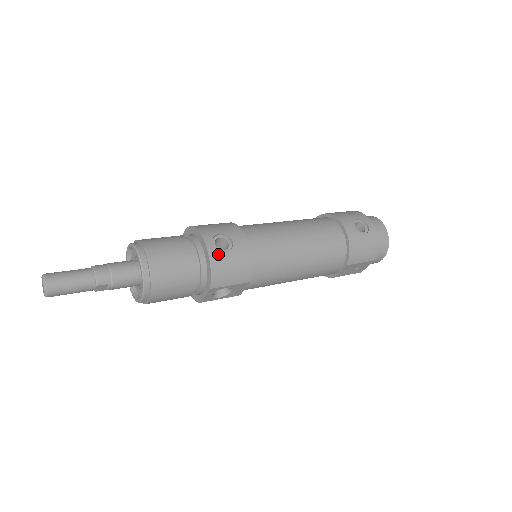
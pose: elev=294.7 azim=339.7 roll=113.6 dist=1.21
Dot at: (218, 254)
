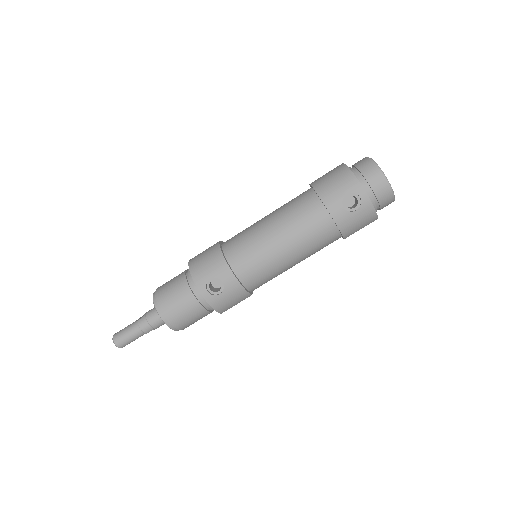
Dot at: (214, 298)
